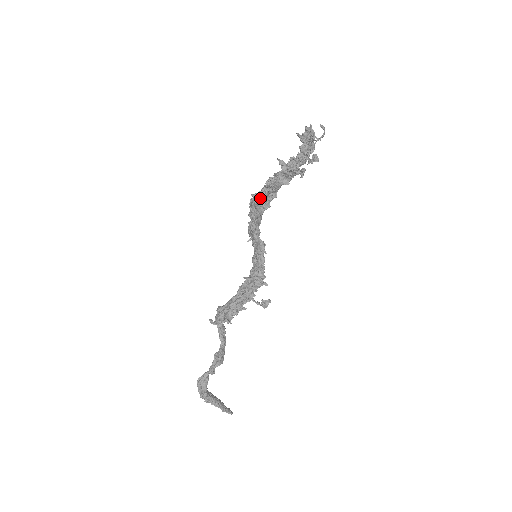
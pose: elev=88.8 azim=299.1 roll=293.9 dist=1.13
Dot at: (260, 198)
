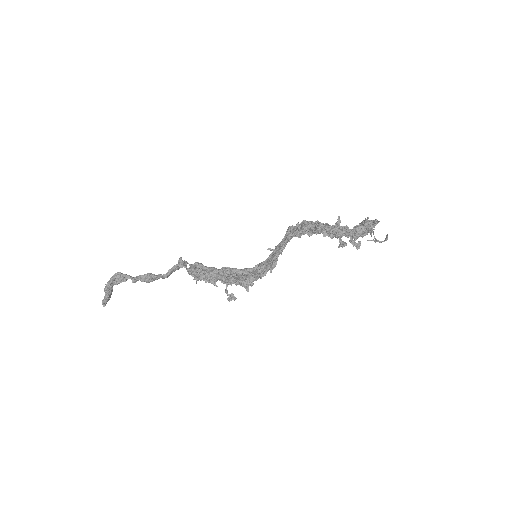
Dot at: occluded
